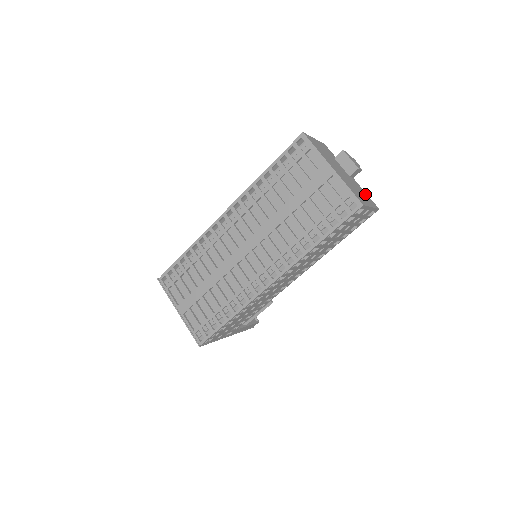
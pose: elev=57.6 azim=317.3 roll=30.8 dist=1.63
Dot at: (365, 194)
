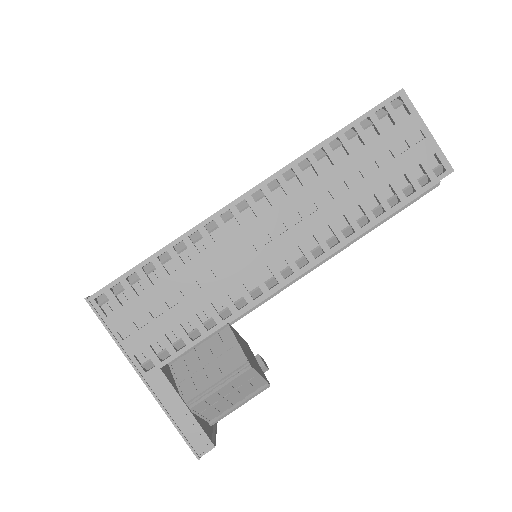
Dot at: occluded
